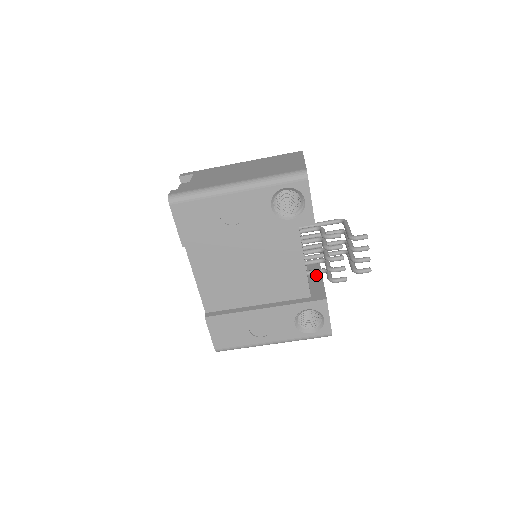
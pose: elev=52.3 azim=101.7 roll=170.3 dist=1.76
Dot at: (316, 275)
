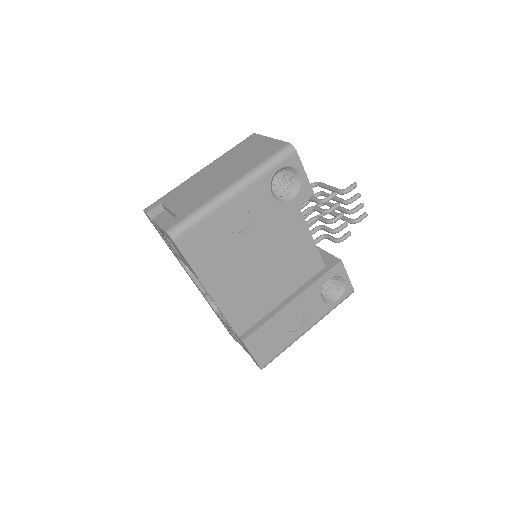
Dot at: occluded
